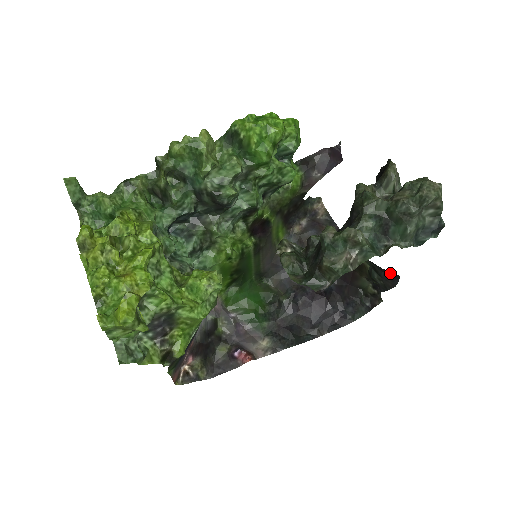
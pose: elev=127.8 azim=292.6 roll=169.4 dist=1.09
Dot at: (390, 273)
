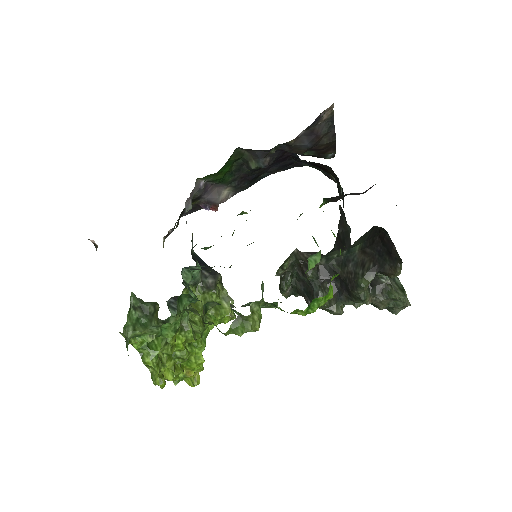
Dot at: occluded
